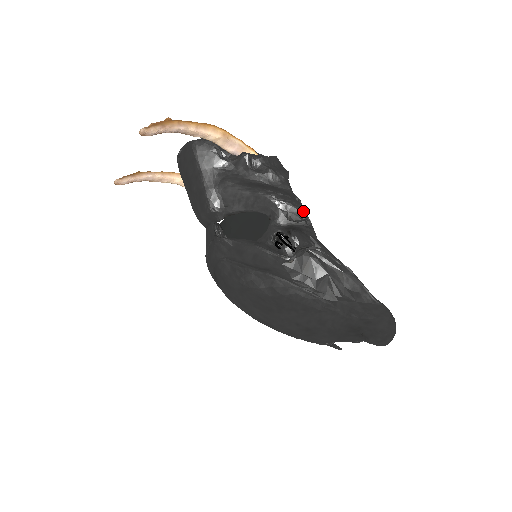
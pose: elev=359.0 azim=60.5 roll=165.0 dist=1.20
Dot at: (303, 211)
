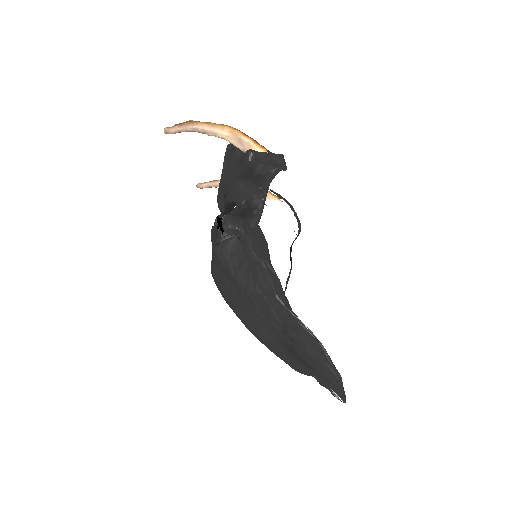
Dot at: (259, 200)
